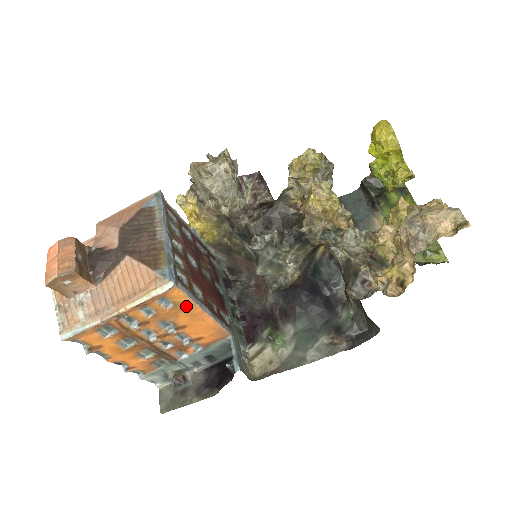
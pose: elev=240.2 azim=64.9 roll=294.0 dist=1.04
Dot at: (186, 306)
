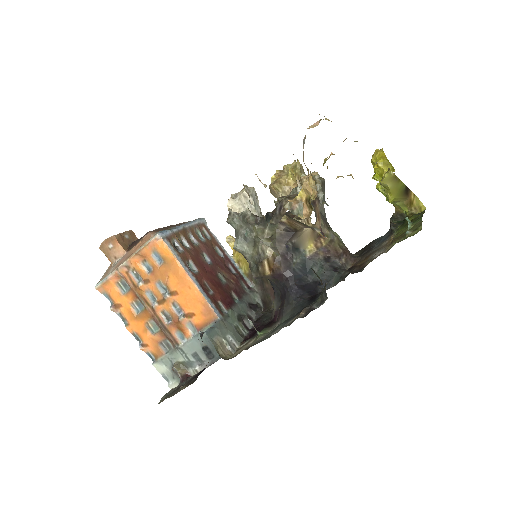
Dot at: (173, 265)
